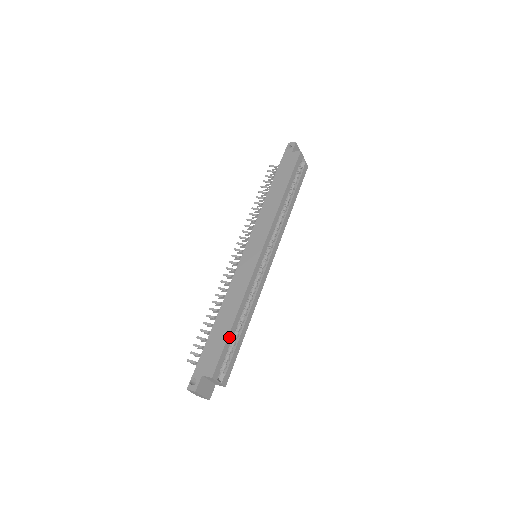
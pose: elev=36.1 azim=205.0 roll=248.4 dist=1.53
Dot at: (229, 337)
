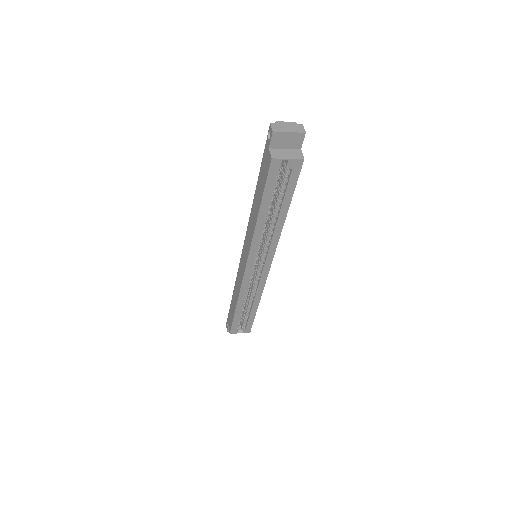
Dot at: (235, 317)
